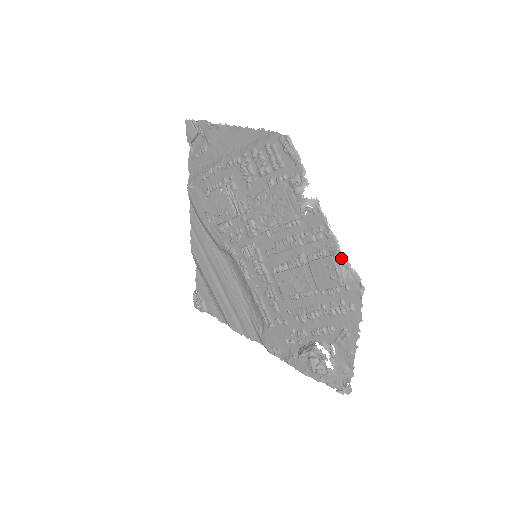
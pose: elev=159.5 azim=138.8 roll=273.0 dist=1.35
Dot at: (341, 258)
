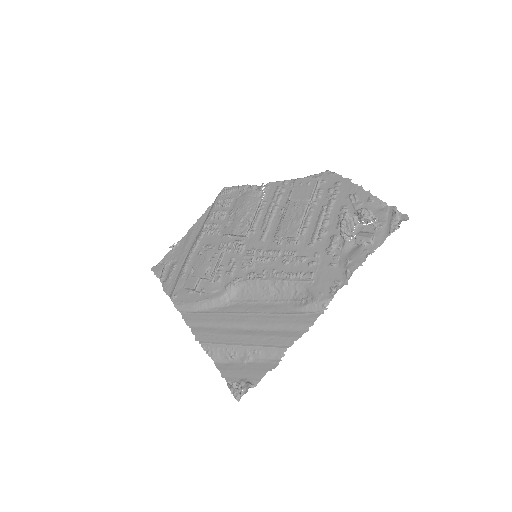
Dot at: occluded
